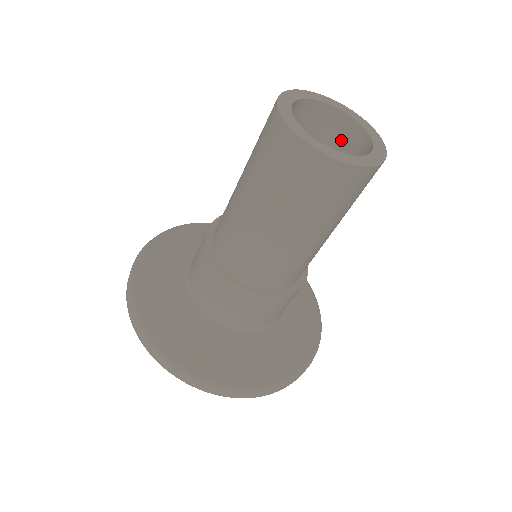
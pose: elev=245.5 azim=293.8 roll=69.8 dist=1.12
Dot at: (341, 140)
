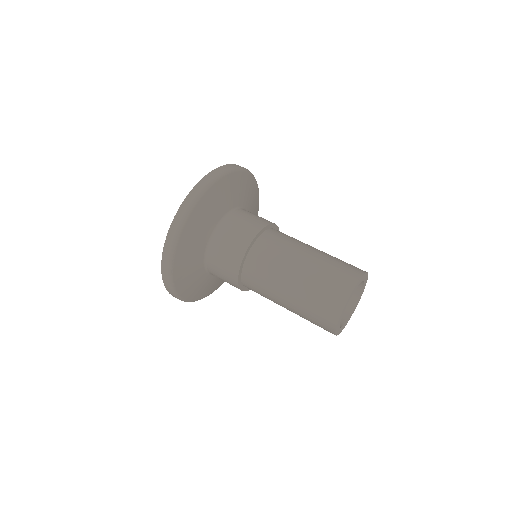
Dot at: occluded
